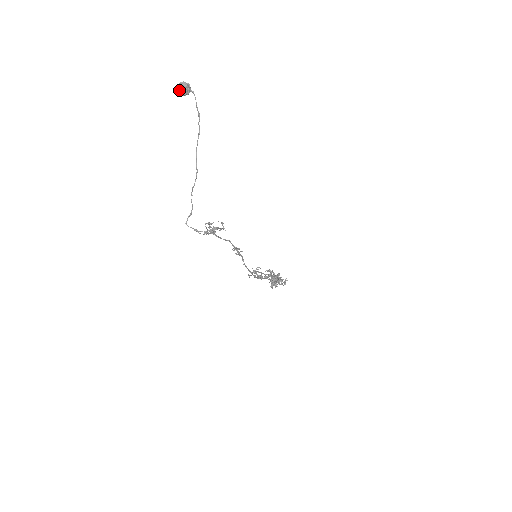
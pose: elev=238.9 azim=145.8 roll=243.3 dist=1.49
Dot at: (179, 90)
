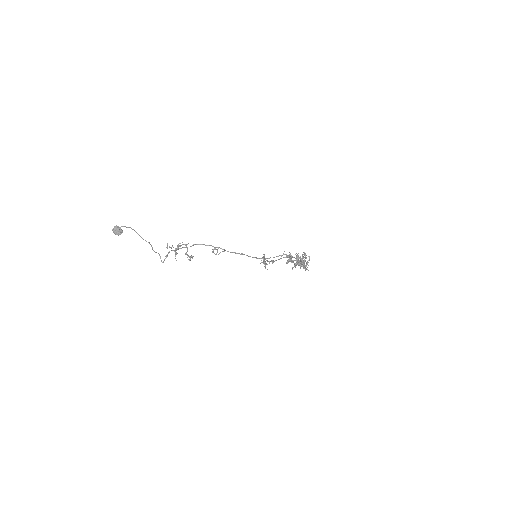
Dot at: (116, 234)
